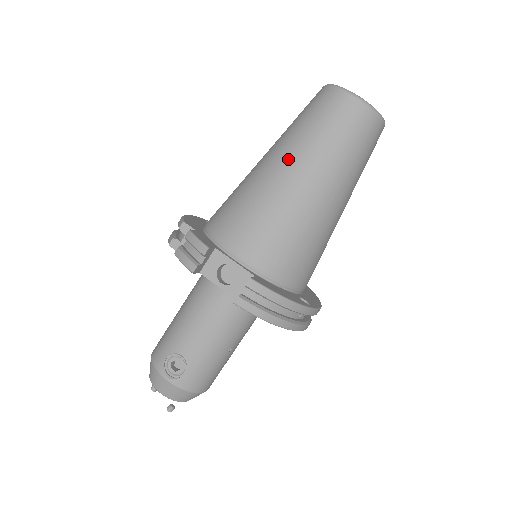
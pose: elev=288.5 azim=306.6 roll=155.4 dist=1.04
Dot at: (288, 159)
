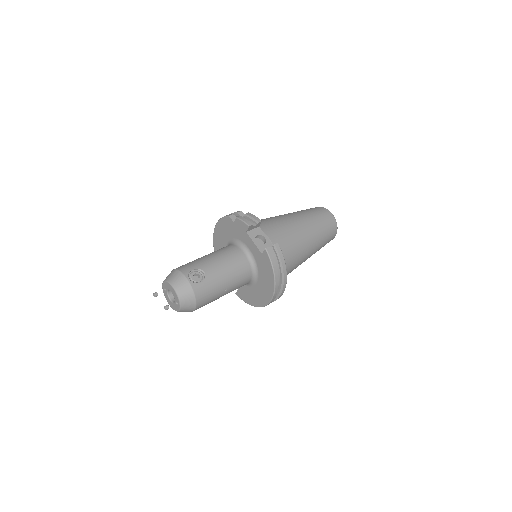
Dot at: (300, 217)
